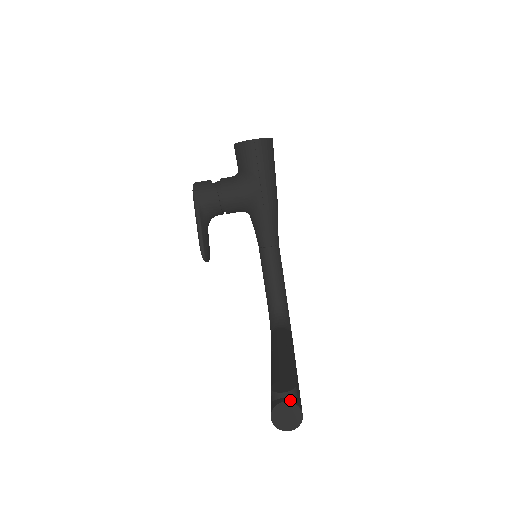
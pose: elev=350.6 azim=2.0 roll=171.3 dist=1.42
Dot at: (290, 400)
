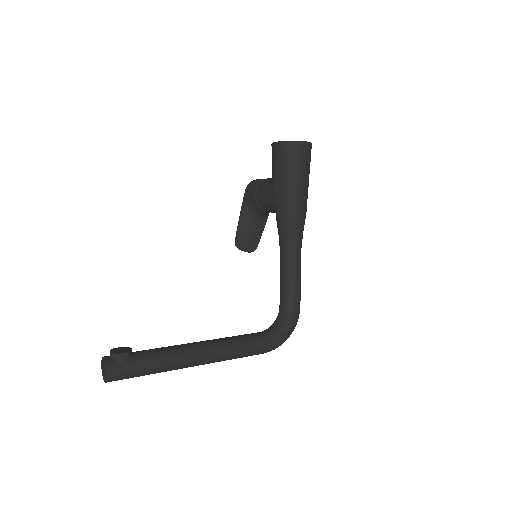
Dot at: (107, 359)
